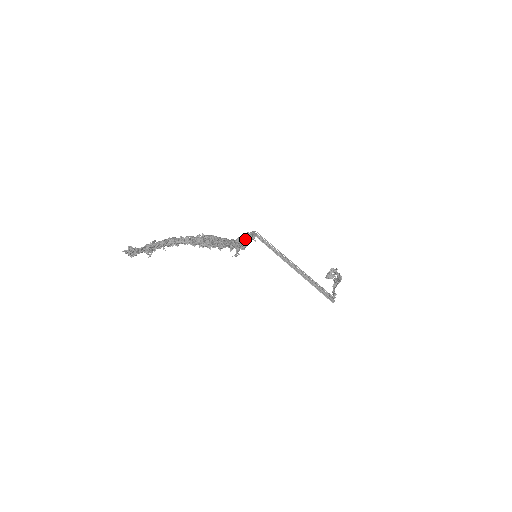
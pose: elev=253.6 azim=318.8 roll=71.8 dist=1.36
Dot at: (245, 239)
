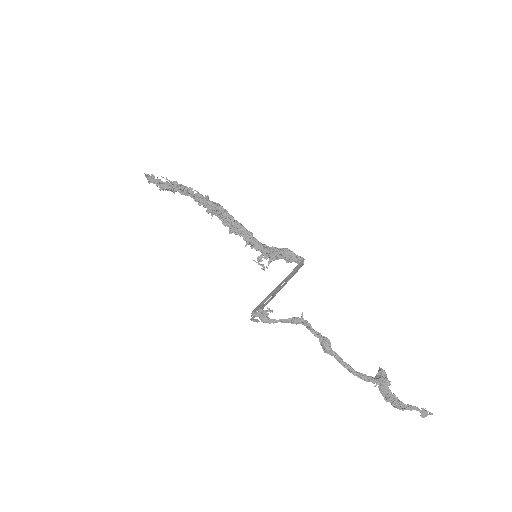
Dot at: (276, 250)
